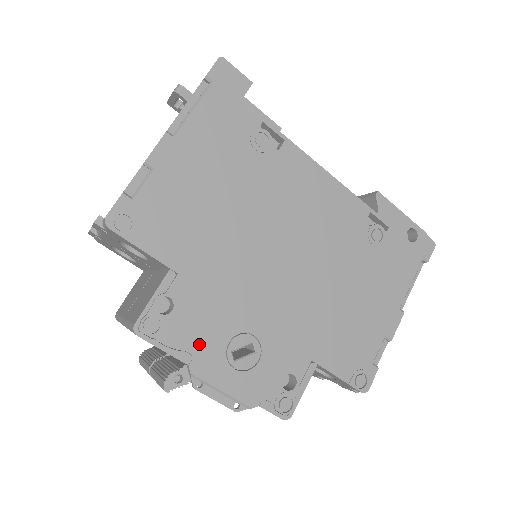
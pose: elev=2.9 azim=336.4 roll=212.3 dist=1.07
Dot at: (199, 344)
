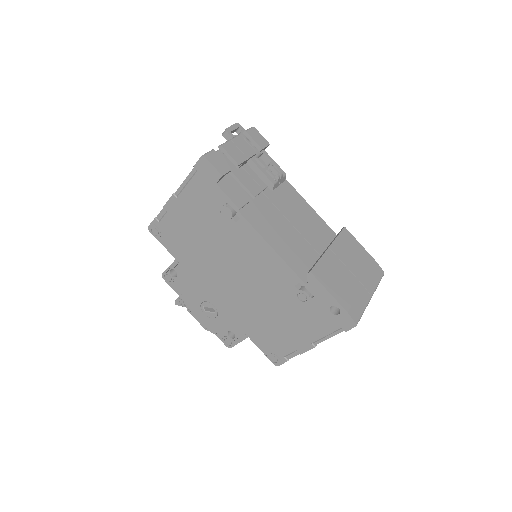
Dot at: (188, 295)
